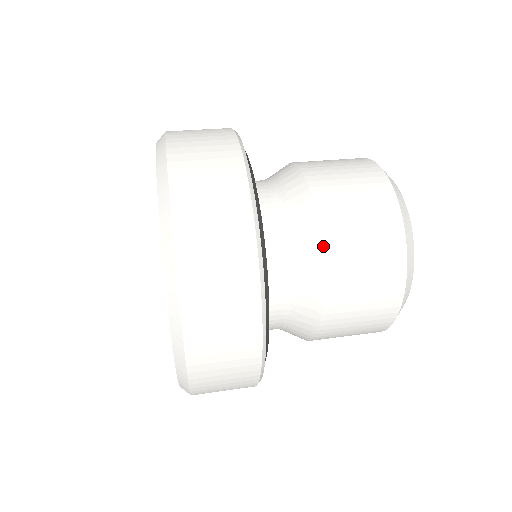
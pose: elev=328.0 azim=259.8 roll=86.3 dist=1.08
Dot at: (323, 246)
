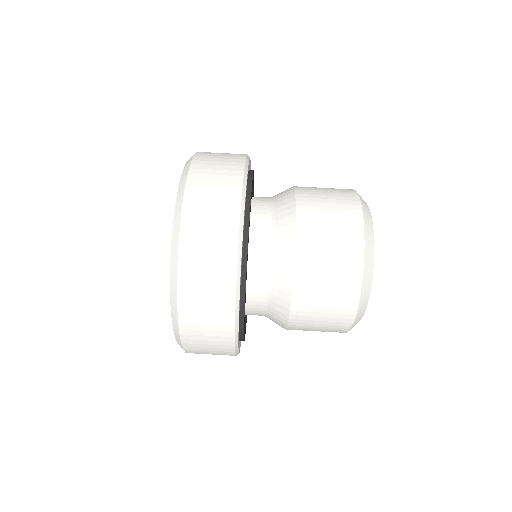
Dot at: (296, 251)
